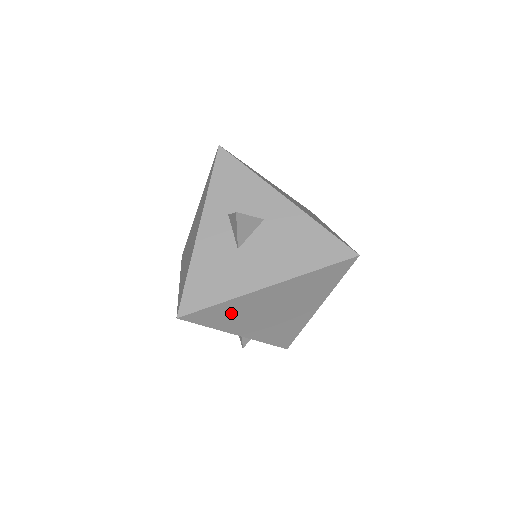
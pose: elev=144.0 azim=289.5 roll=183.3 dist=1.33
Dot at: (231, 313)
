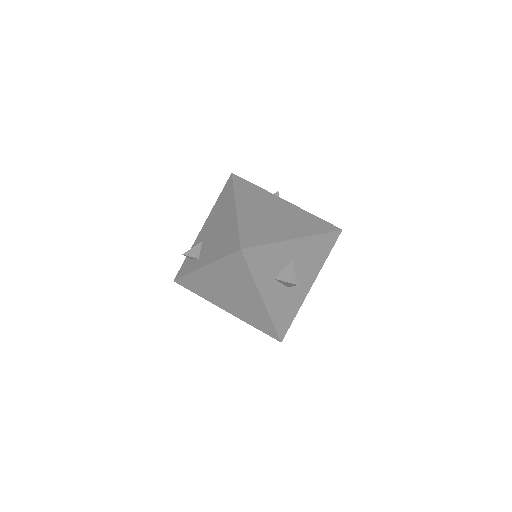
Dot at: occluded
